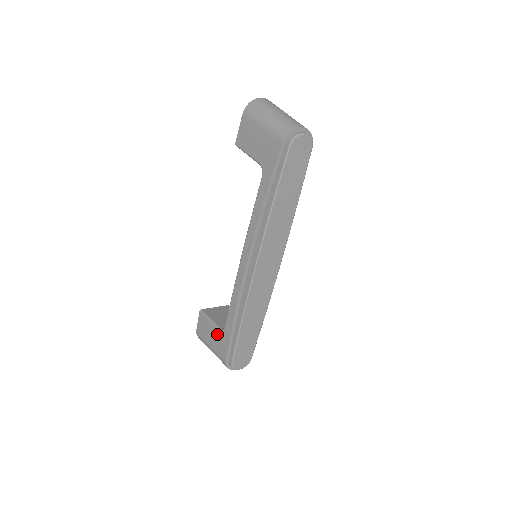
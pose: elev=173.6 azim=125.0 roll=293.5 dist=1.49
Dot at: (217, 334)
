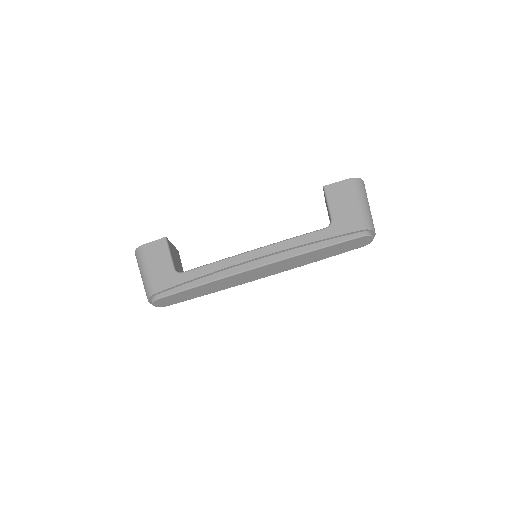
Dot at: (167, 269)
